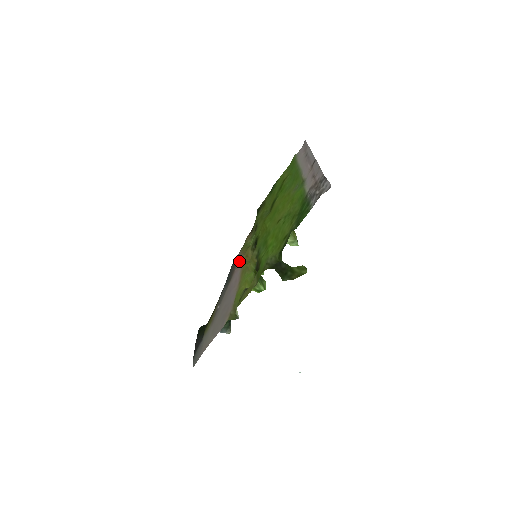
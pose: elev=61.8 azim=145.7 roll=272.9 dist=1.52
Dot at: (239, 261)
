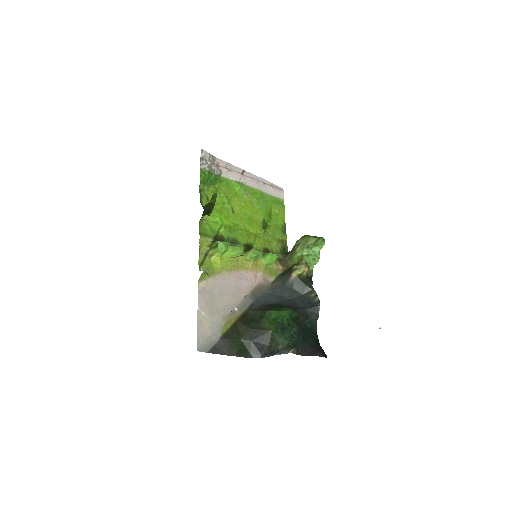
Dot at: (261, 278)
